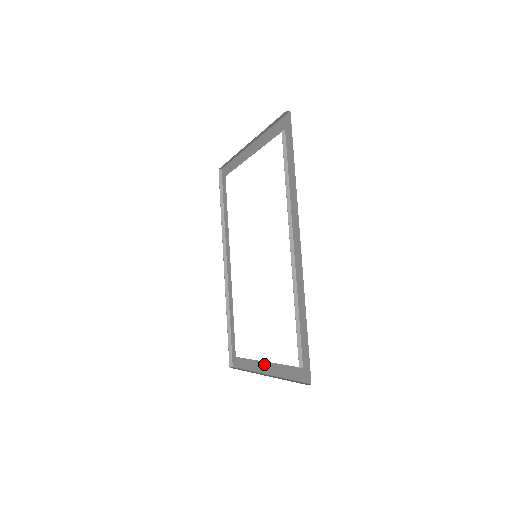
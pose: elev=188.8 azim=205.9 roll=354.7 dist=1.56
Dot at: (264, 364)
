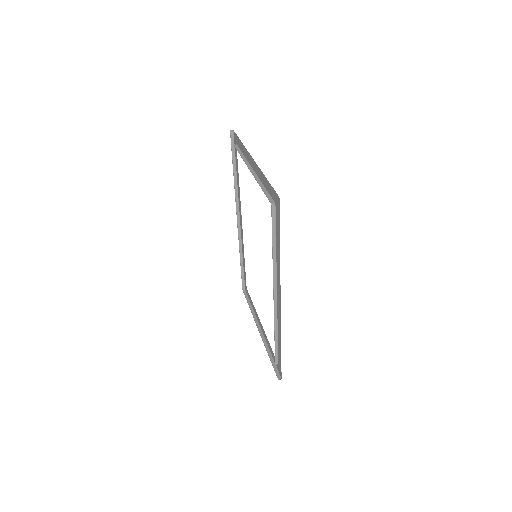
Dot at: (260, 323)
